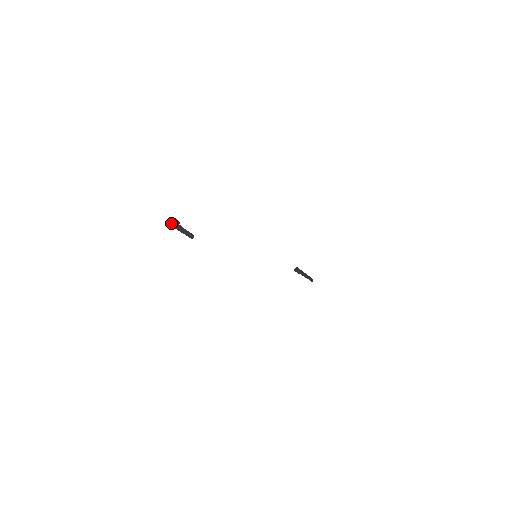
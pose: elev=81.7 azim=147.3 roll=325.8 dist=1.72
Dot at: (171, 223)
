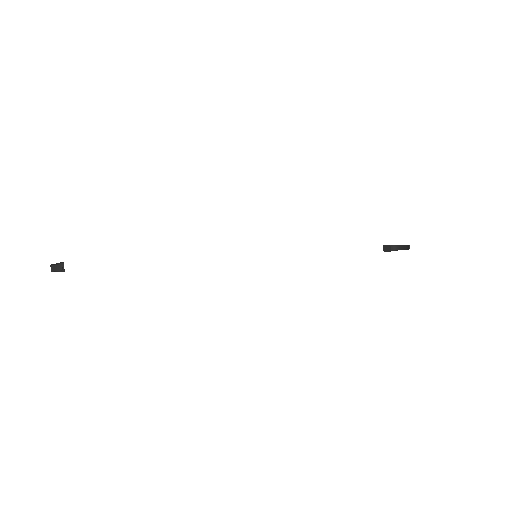
Dot at: occluded
